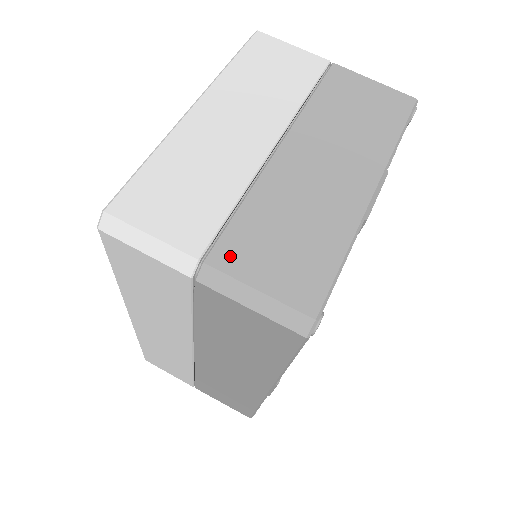
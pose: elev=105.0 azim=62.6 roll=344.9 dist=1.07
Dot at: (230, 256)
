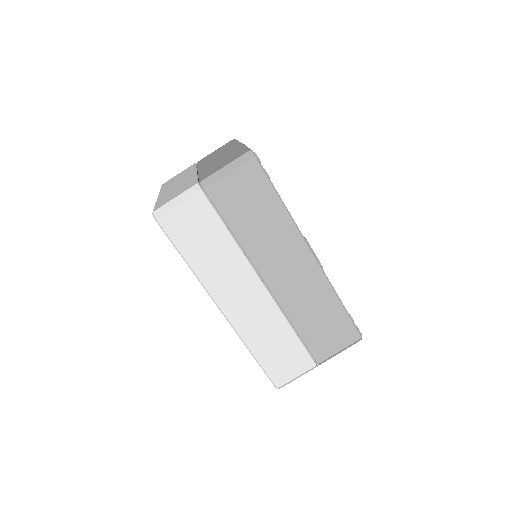
Dot at: (207, 175)
